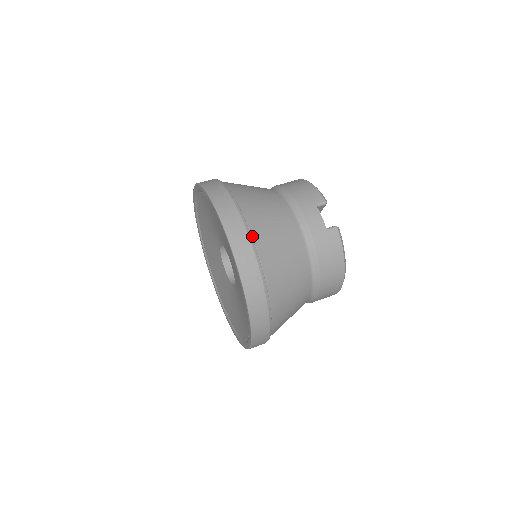
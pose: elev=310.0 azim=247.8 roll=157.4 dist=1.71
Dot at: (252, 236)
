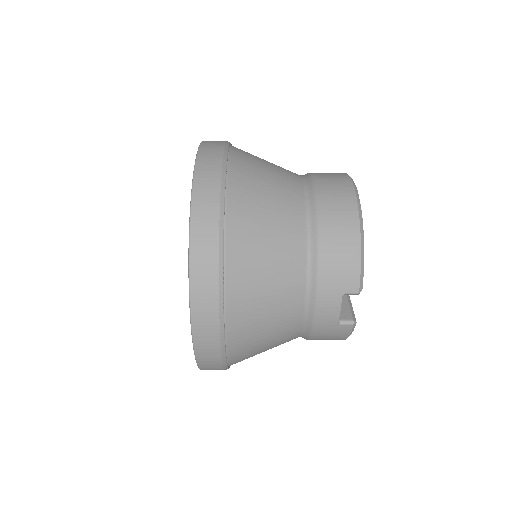
Dot at: (226, 336)
